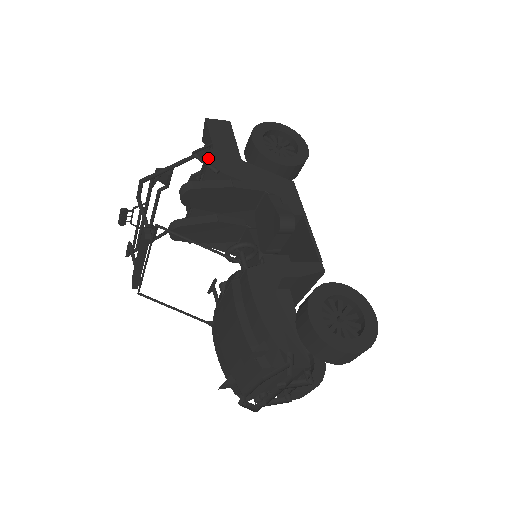
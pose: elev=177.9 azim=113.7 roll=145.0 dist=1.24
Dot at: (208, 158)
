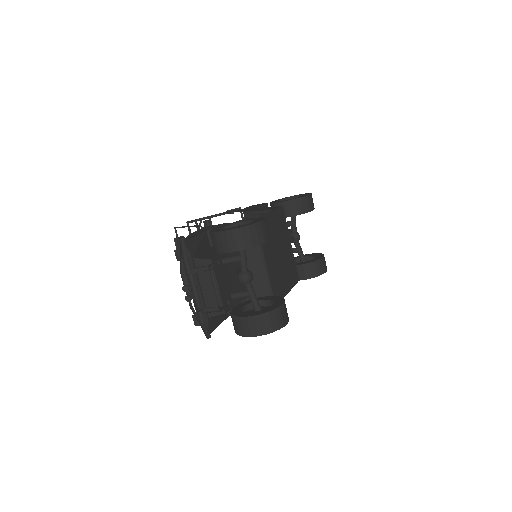
Dot at: (233, 211)
